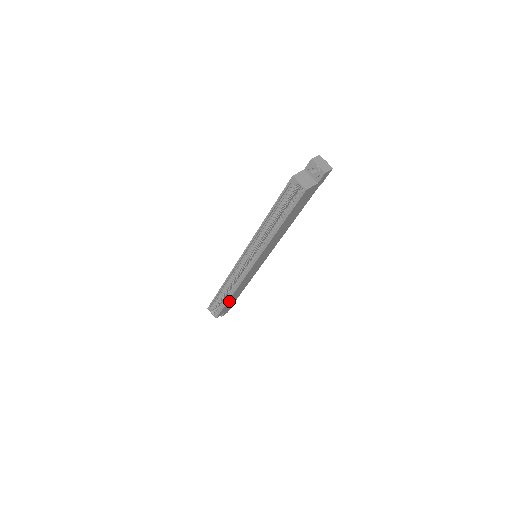
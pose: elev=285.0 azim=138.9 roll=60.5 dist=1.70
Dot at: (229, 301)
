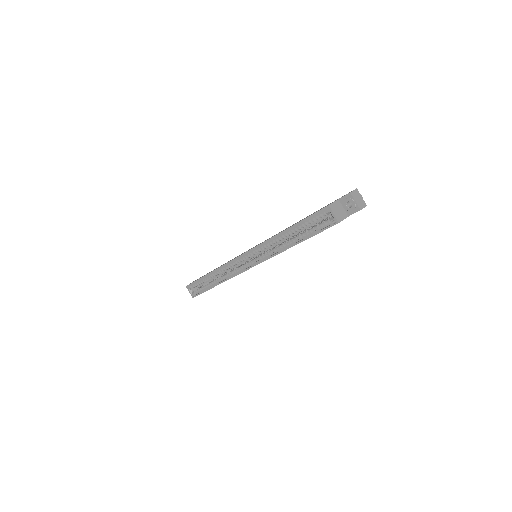
Dot at: occluded
